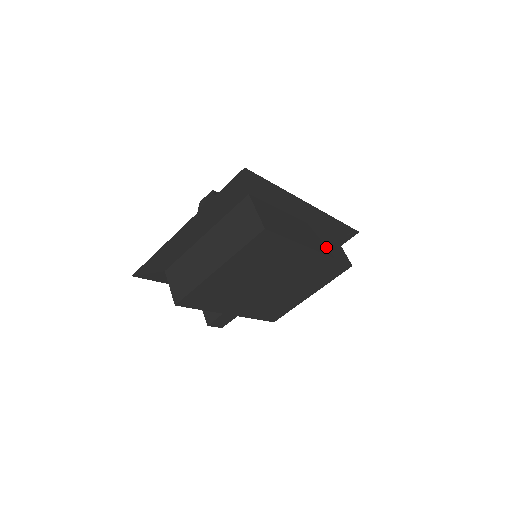
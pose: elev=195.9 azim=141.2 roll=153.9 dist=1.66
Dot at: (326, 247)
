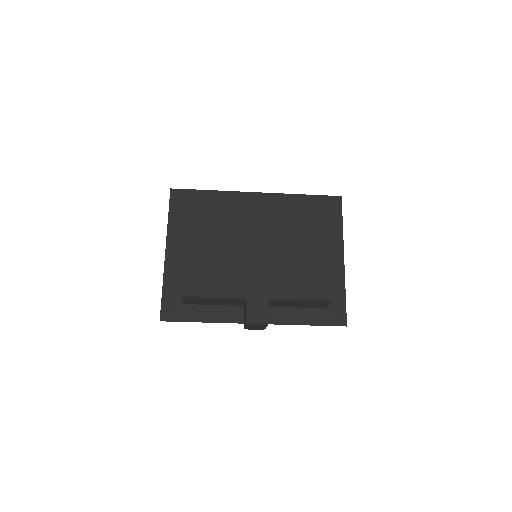
Dot at: occluded
